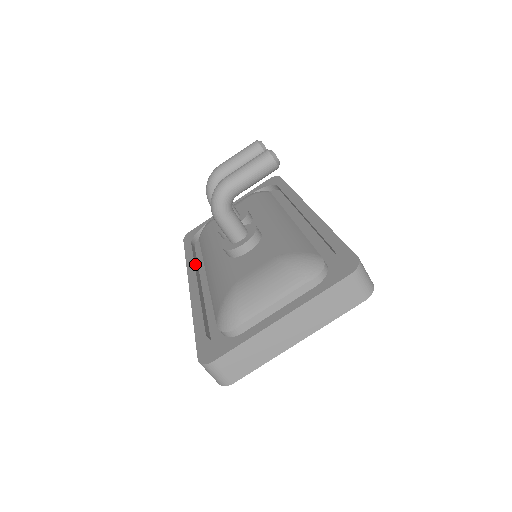
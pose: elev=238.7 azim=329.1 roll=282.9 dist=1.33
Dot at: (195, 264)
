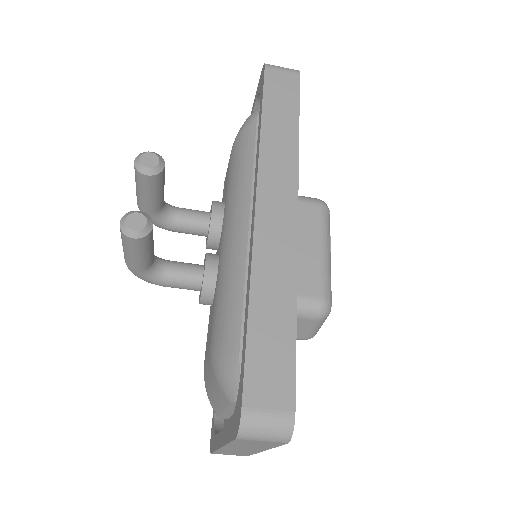
Dot at: occluded
